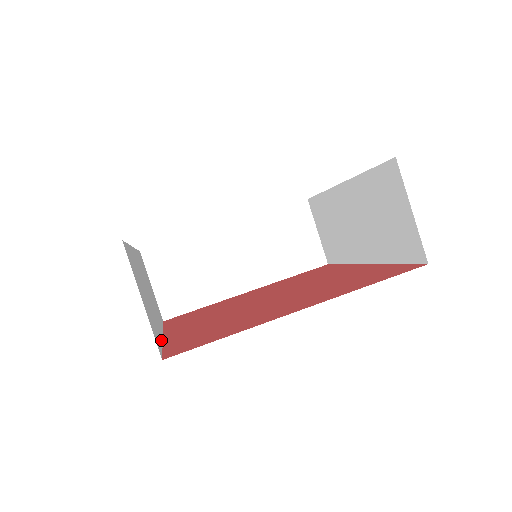
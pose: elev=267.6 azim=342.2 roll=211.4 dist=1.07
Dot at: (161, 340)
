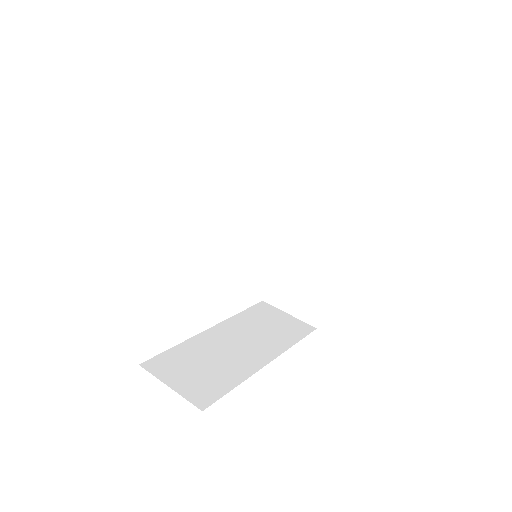
Dot at: occluded
